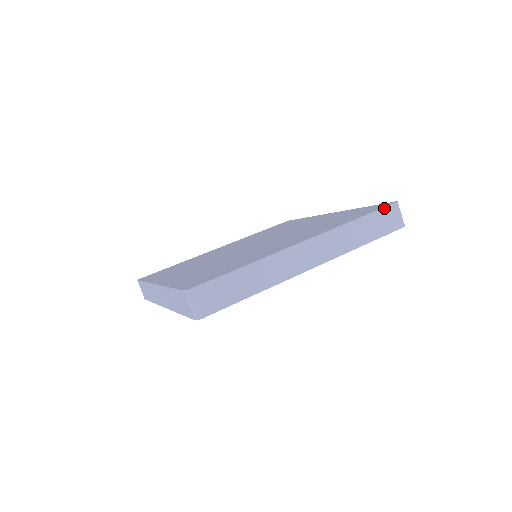
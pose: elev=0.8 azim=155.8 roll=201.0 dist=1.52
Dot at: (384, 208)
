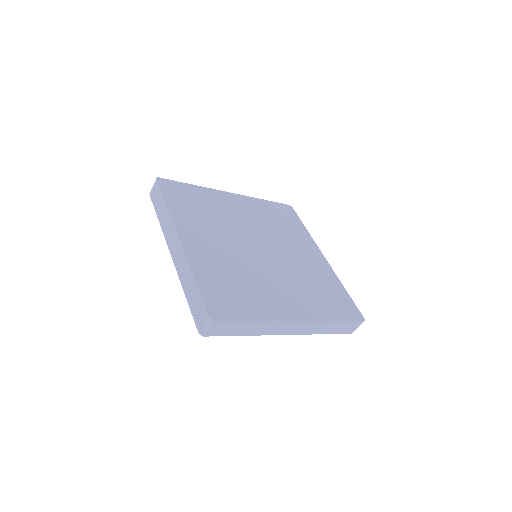
Dot at: (355, 322)
